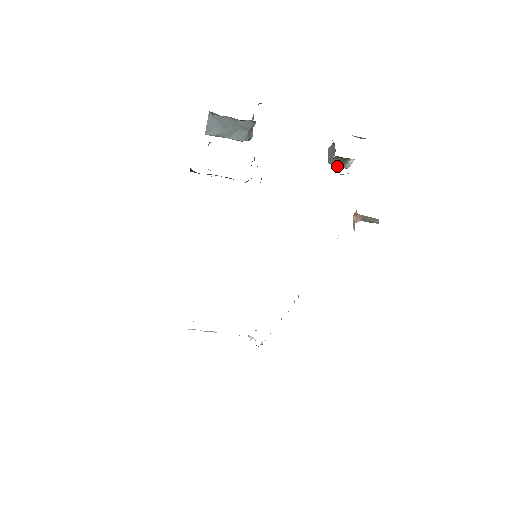
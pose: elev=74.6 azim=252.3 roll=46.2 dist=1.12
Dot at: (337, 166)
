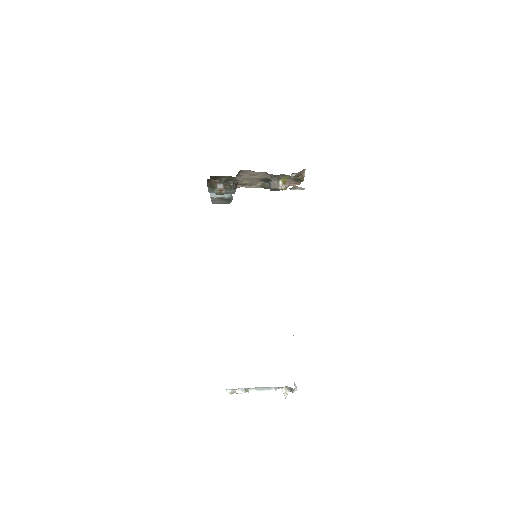
Dot at: (276, 188)
